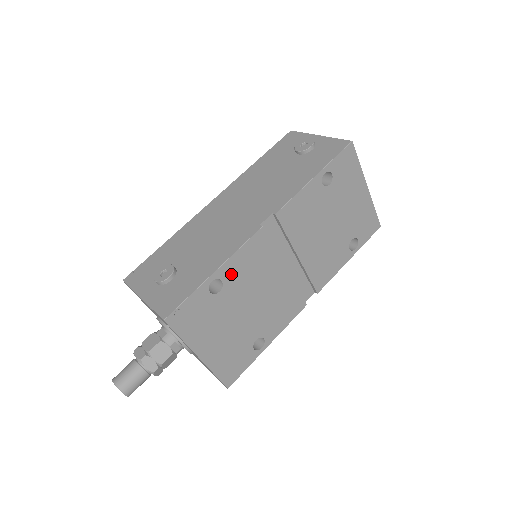
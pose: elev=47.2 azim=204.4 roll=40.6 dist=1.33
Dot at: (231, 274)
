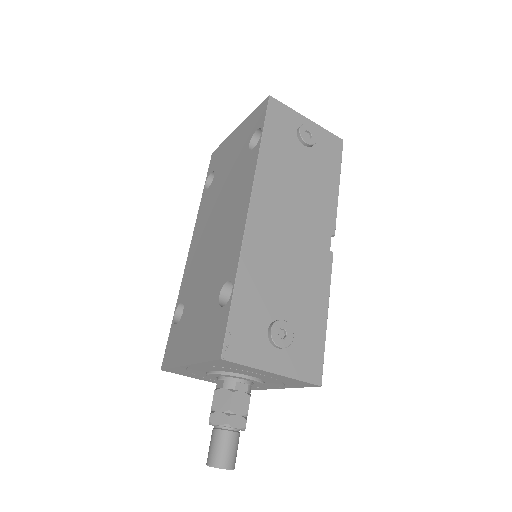
Dot at: occluded
